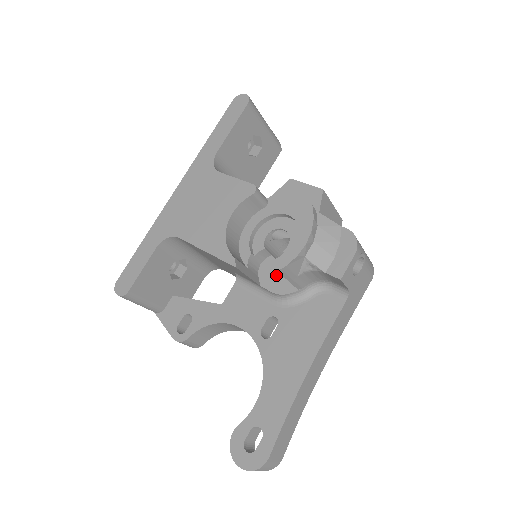
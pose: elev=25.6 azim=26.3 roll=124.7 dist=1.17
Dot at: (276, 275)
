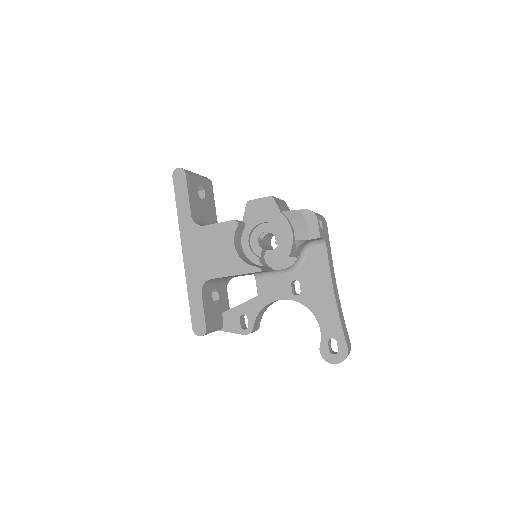
Dot at: (278, 258)
